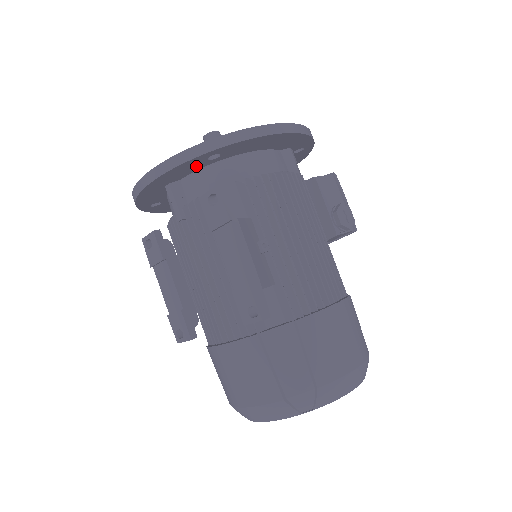
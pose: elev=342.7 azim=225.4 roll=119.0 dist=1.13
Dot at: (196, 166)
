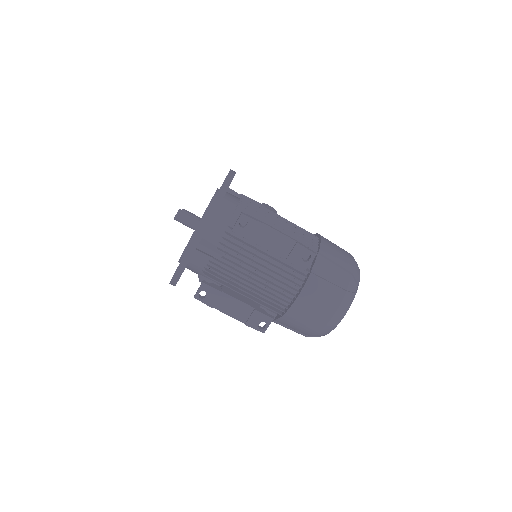
Dot at: occluded
